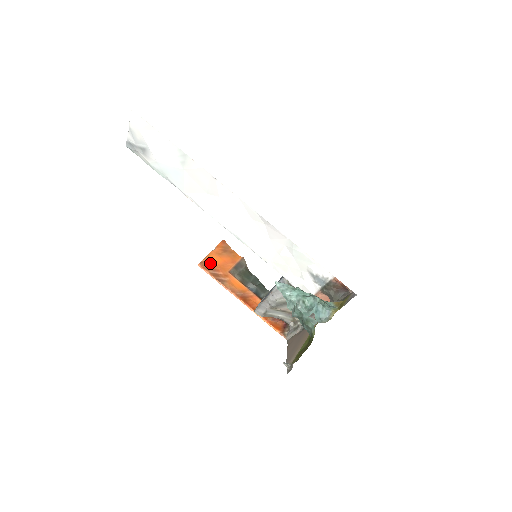
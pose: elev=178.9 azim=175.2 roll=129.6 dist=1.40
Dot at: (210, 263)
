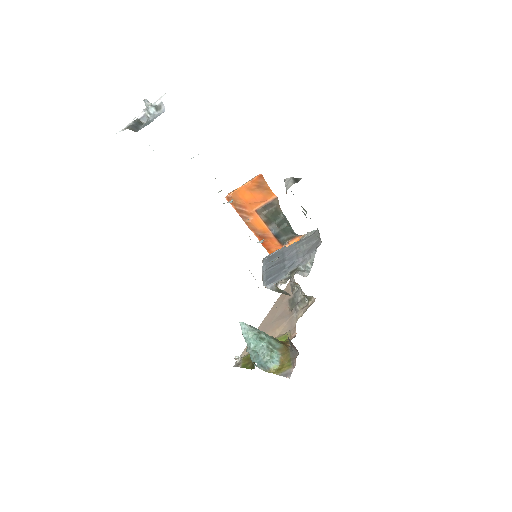
Dot at: (238, 198)
